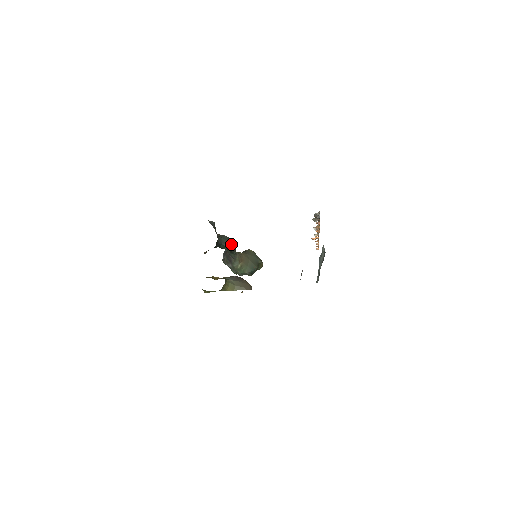
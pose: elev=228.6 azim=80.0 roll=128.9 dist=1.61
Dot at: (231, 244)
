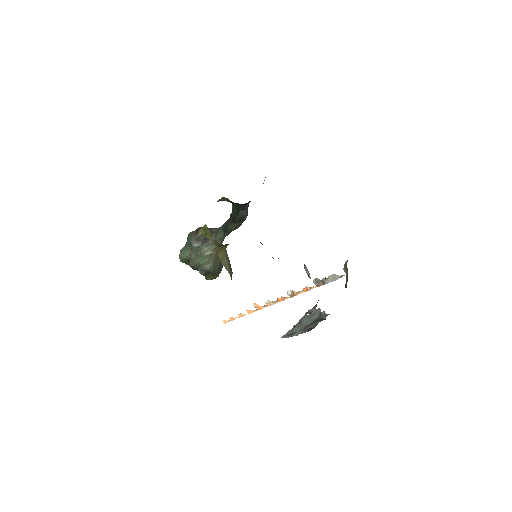
Dot at: (243, 221)
